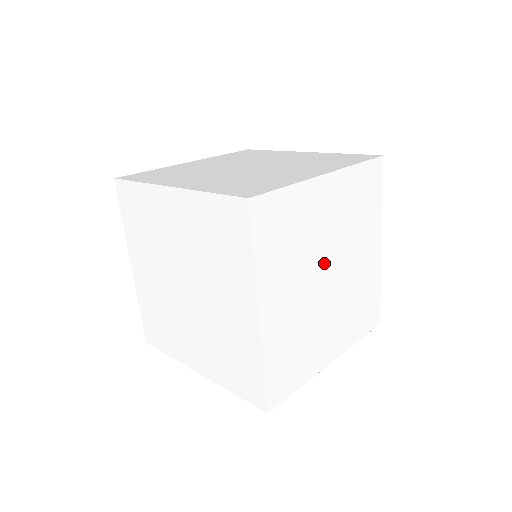
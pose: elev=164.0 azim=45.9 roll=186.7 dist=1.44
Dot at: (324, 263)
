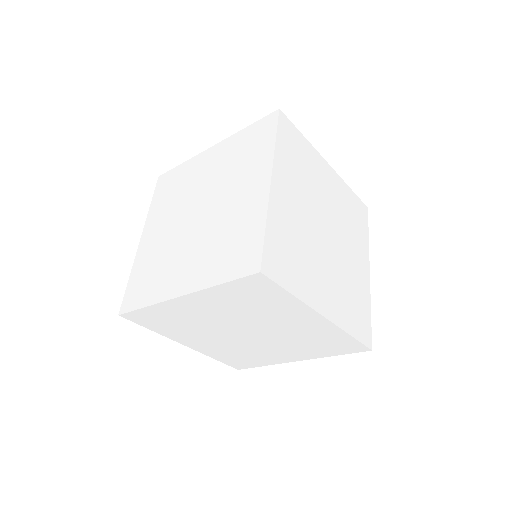
Dot at: (323, 217)
